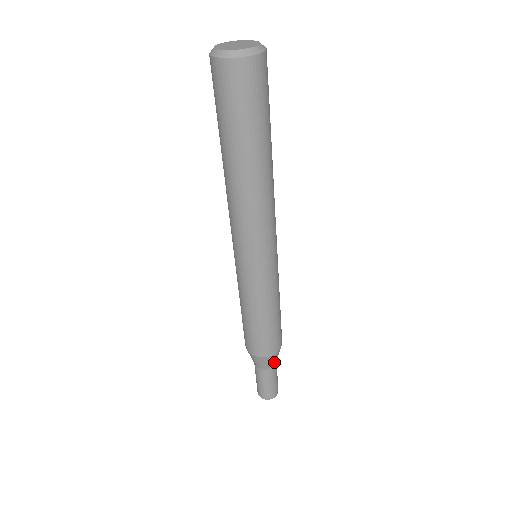
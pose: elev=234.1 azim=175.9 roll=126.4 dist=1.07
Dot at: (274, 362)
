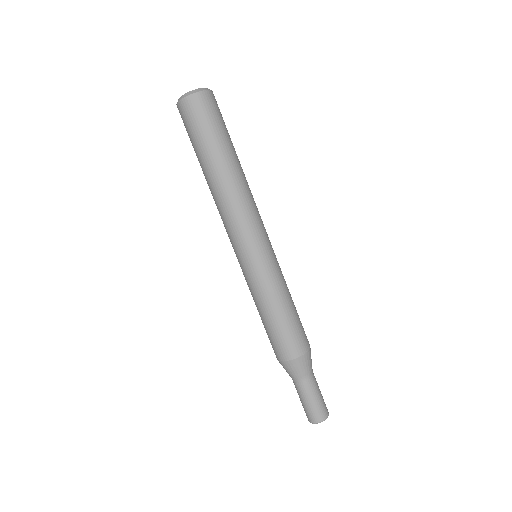
Dot at: occluded
